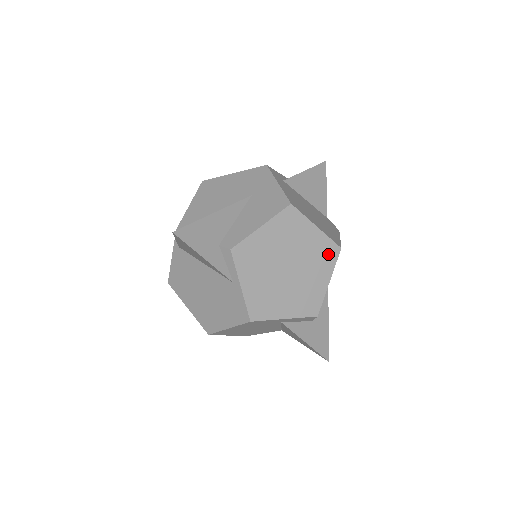
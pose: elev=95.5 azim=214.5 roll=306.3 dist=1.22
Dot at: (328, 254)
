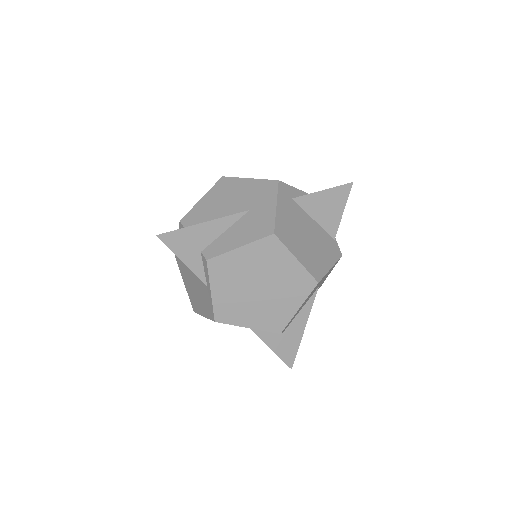
Dot at: (303, 285)
